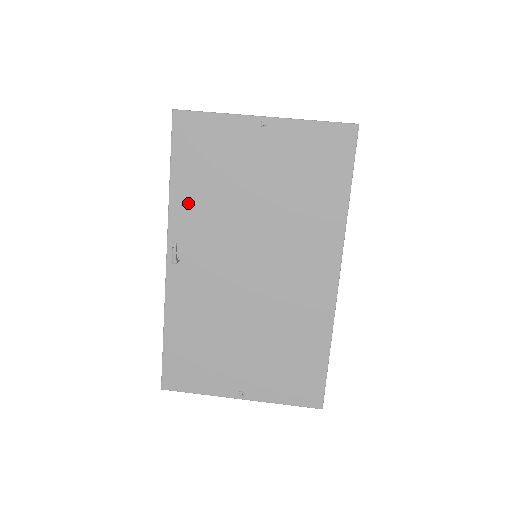
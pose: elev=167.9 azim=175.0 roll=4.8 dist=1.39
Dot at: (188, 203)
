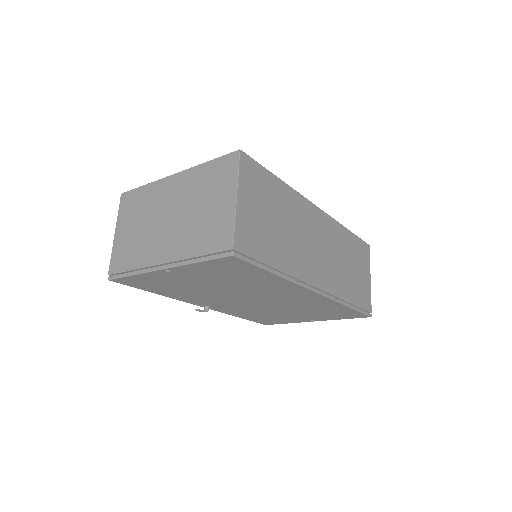
Dot at: (179, 296)
